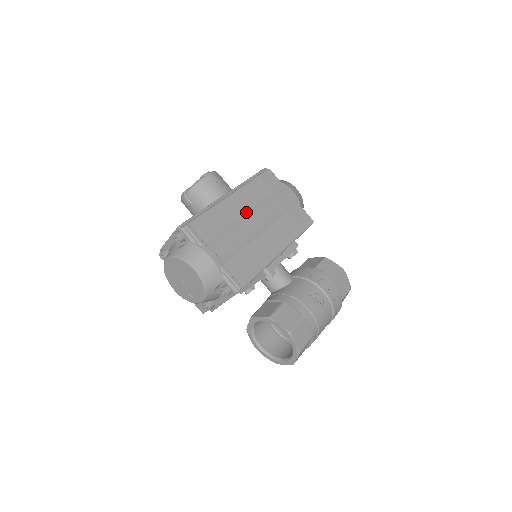
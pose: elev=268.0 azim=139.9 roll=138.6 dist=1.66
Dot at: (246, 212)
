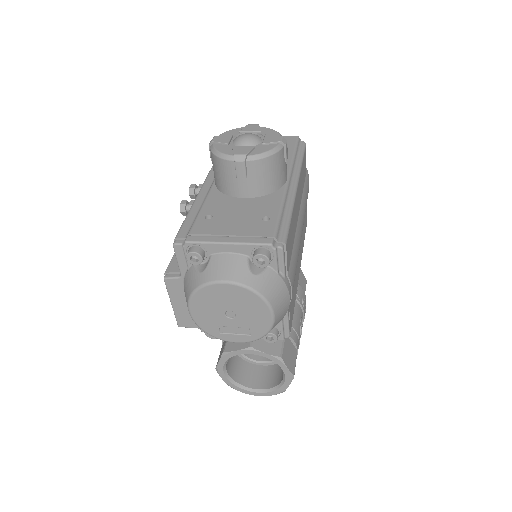
Dot at: (298, 215)
